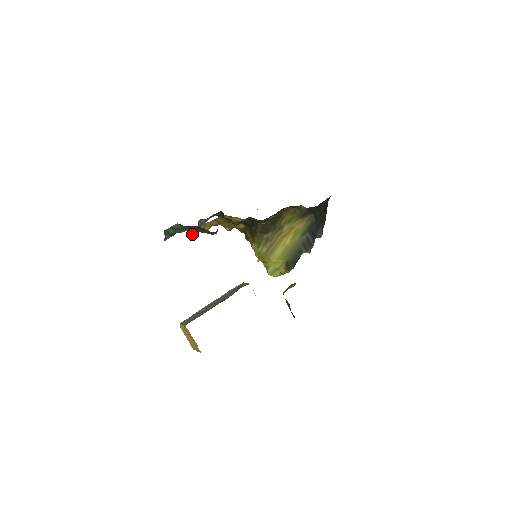
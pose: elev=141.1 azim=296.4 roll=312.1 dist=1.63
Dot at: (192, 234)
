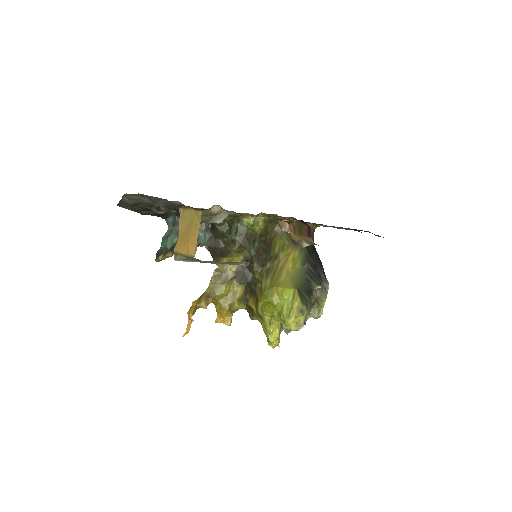
Dot at: (188, 331)
